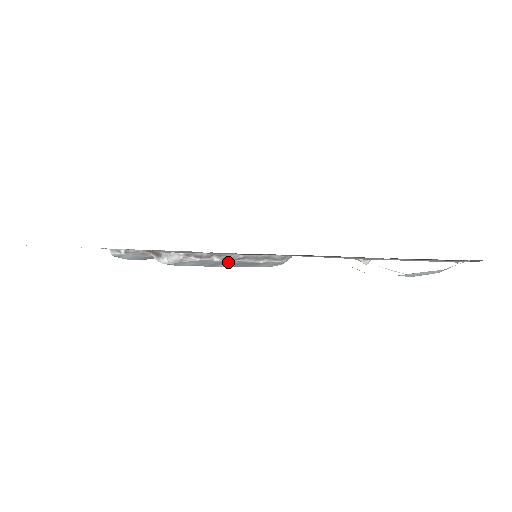
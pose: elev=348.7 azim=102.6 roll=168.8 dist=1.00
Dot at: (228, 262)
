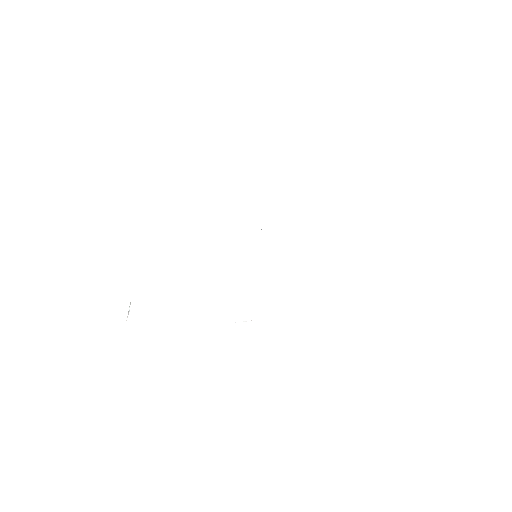
Dot at: occluded
